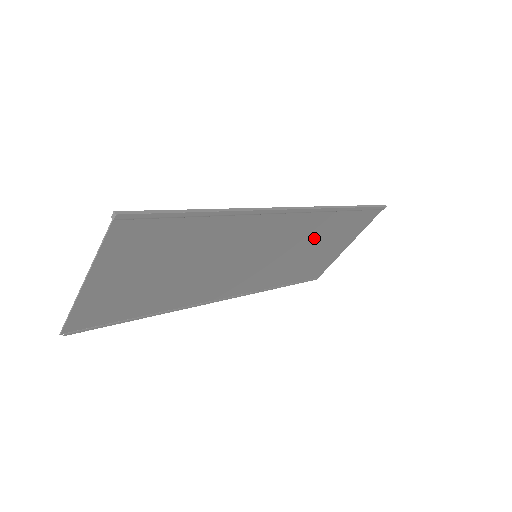
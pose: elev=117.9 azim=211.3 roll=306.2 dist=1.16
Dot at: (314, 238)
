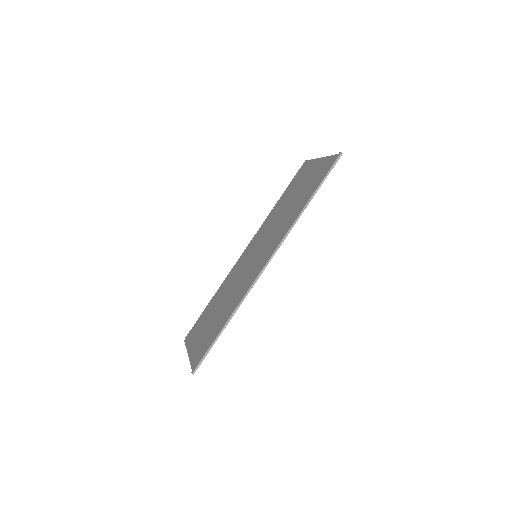
Dot at: (290, 212)
